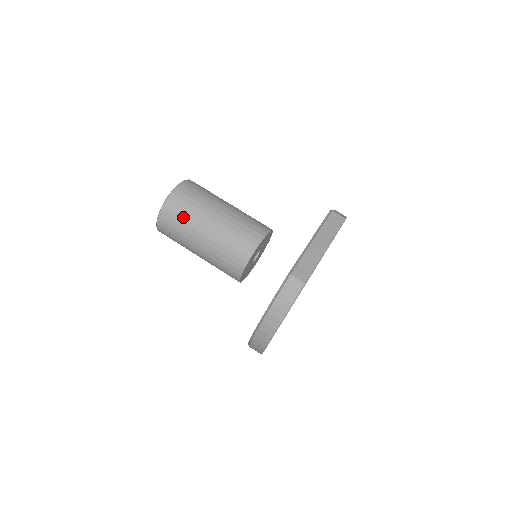
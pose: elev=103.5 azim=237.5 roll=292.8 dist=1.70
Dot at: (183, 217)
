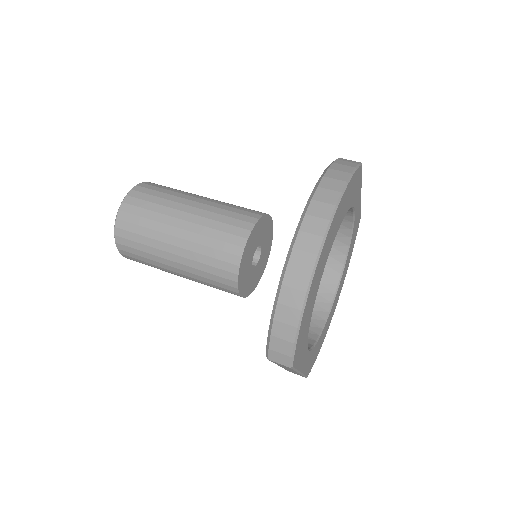
Dot at: (166, 190)
